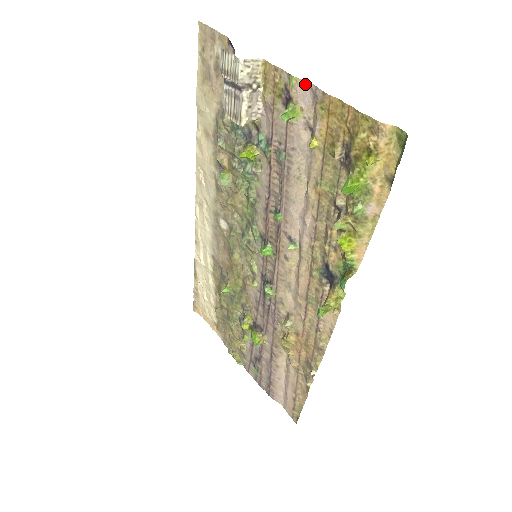
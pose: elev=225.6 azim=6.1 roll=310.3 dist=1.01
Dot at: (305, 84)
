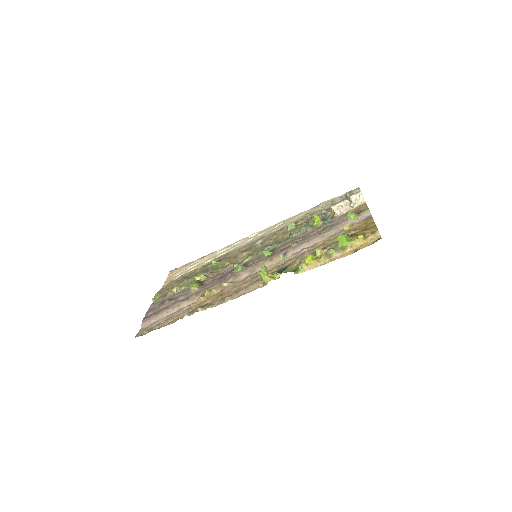
Dot at: (369, 214)
